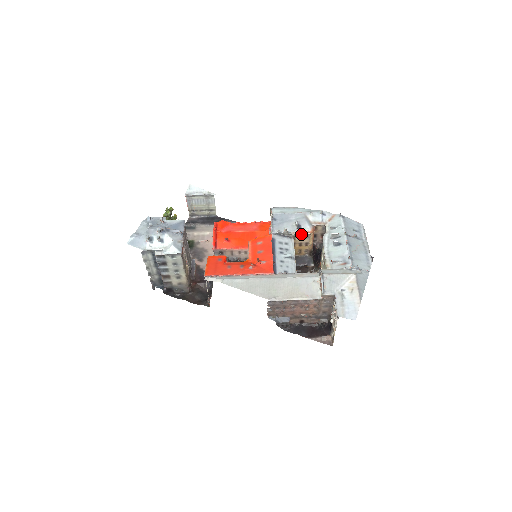
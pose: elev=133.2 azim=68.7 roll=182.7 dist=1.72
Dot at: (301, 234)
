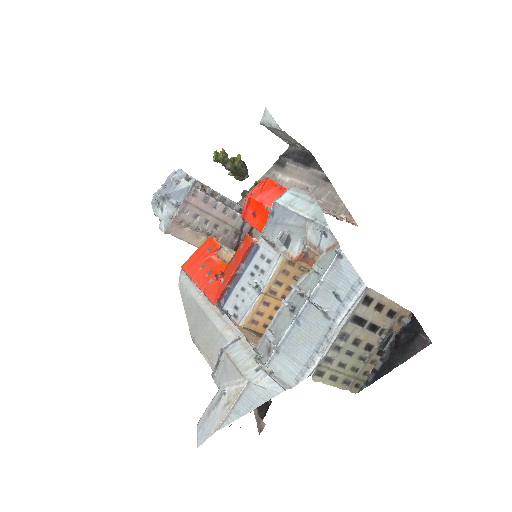
Dot at: (286, 255)
